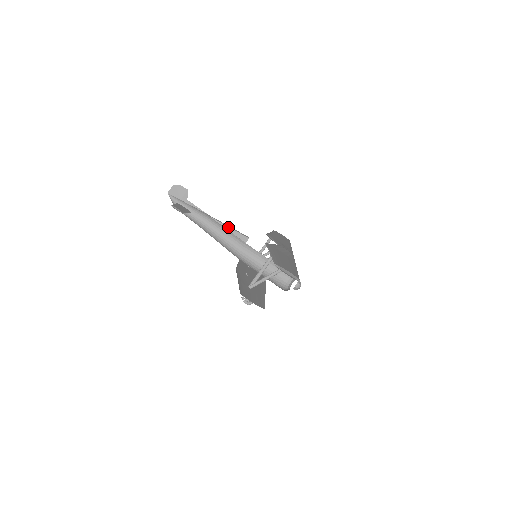
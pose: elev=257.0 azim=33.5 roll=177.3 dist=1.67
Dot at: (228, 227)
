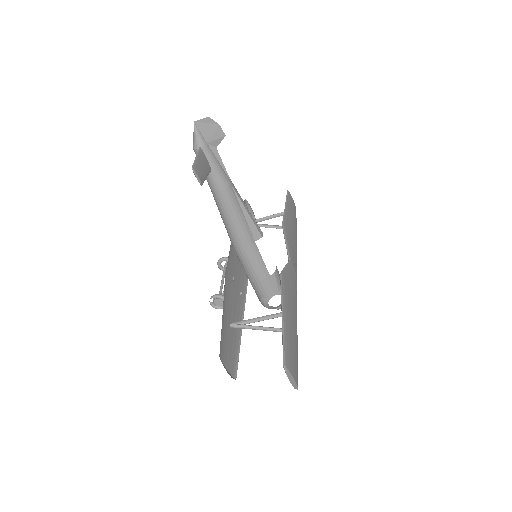
Dot at: (246, 212)
